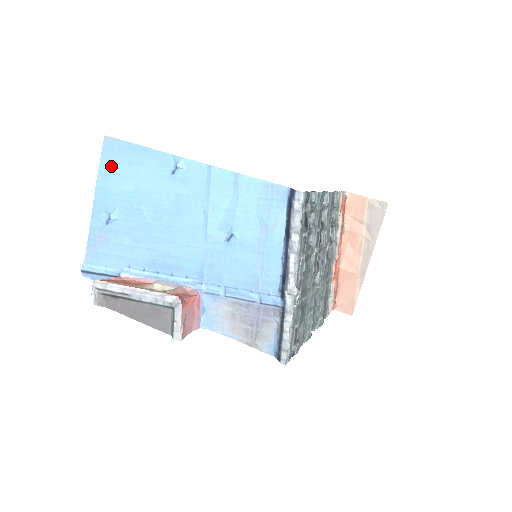
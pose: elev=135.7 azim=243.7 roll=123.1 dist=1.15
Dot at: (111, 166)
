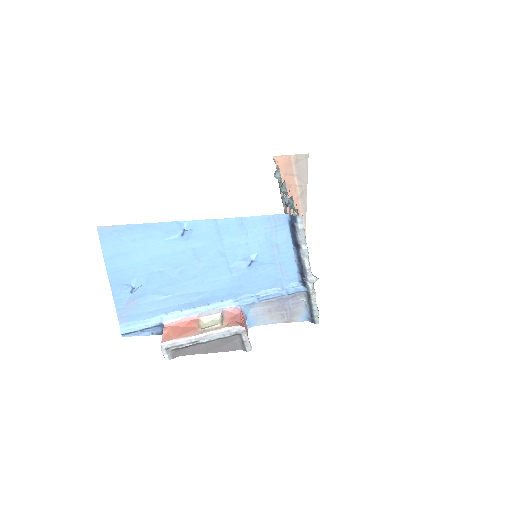
Dot at: (116, 249)
